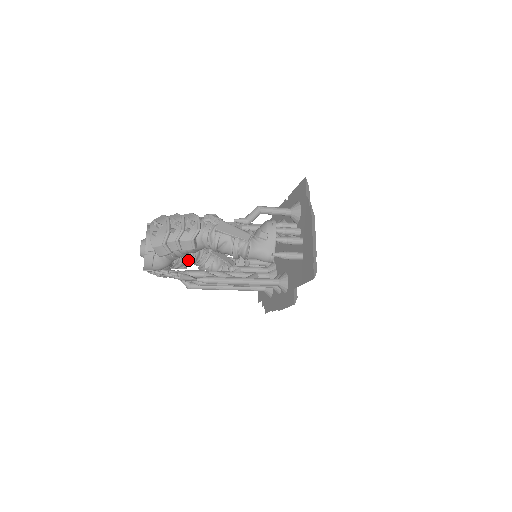
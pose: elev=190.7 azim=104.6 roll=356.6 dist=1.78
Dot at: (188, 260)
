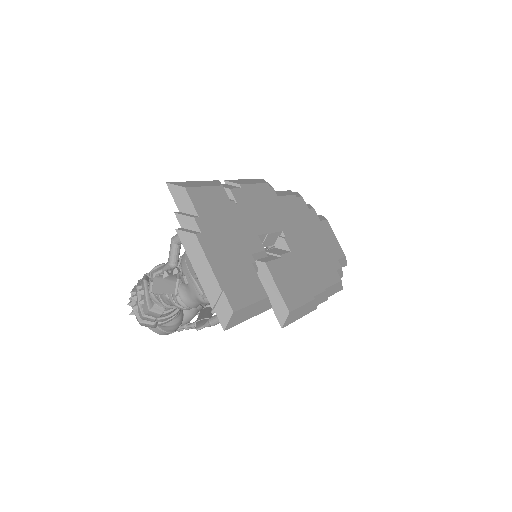
Dot at: occluded
